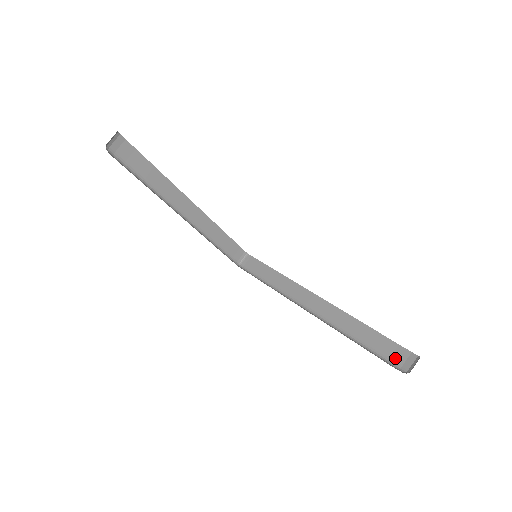
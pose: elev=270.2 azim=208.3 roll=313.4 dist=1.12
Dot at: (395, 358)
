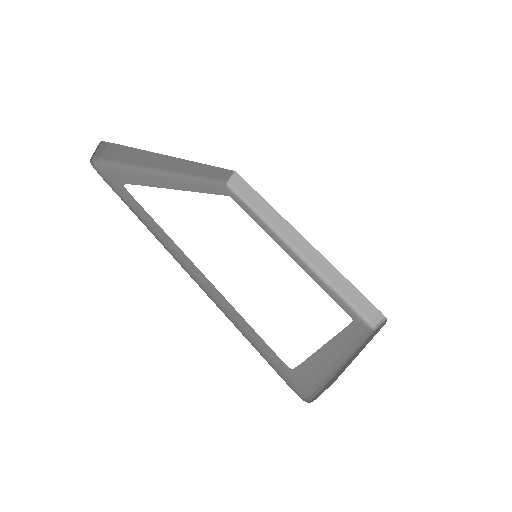
Dot at: (367, 313)
